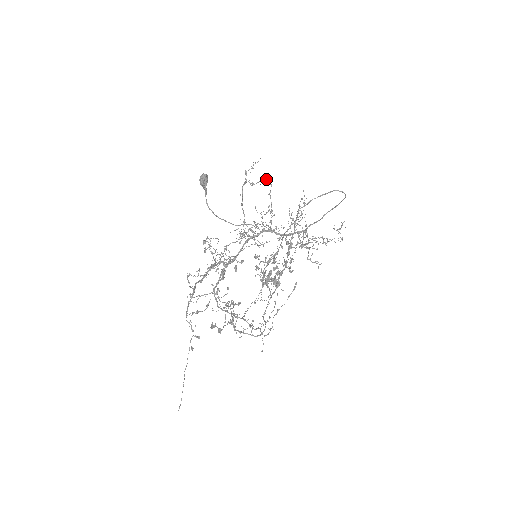
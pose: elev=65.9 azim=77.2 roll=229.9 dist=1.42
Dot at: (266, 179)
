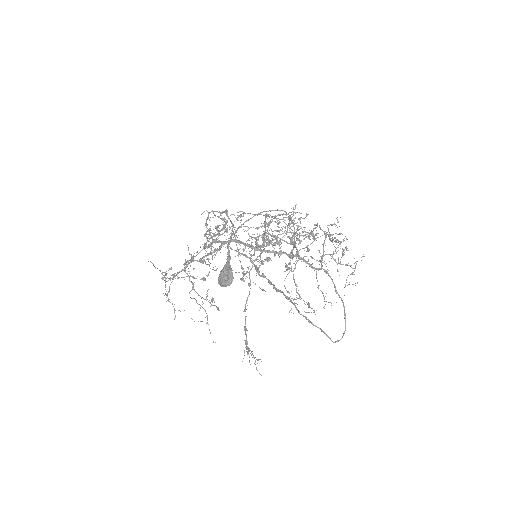
Dot at: occluded
